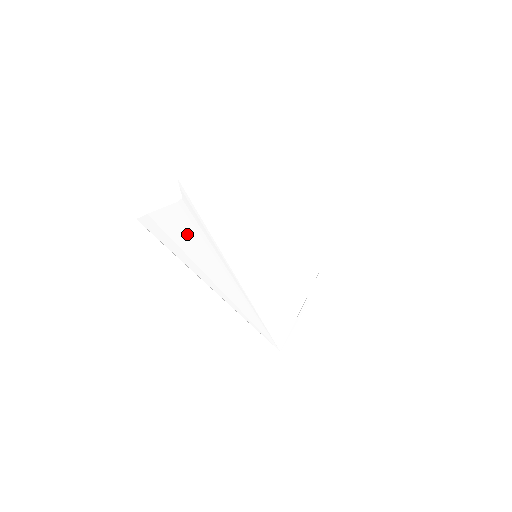
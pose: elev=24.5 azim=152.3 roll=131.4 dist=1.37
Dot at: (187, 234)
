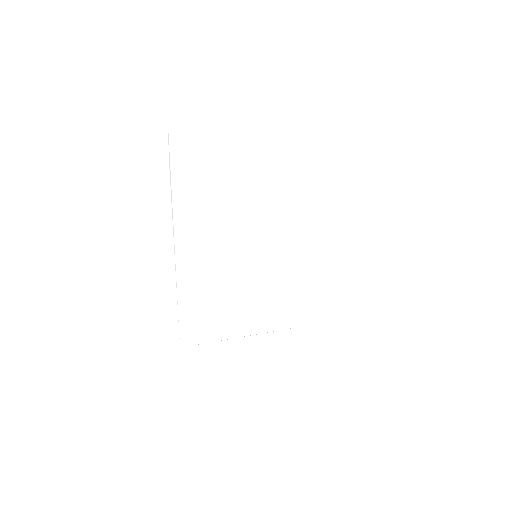
Dot at: (207, 177)
